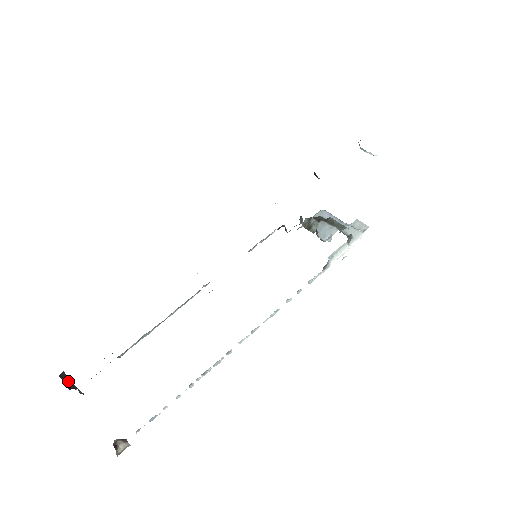
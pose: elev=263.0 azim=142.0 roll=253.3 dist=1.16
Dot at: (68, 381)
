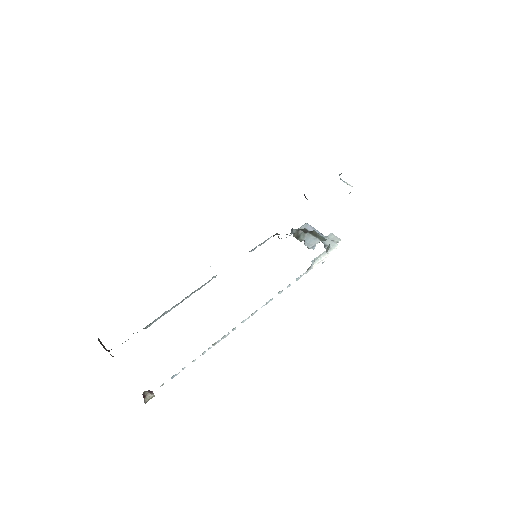
Dot at: (103, 345)
